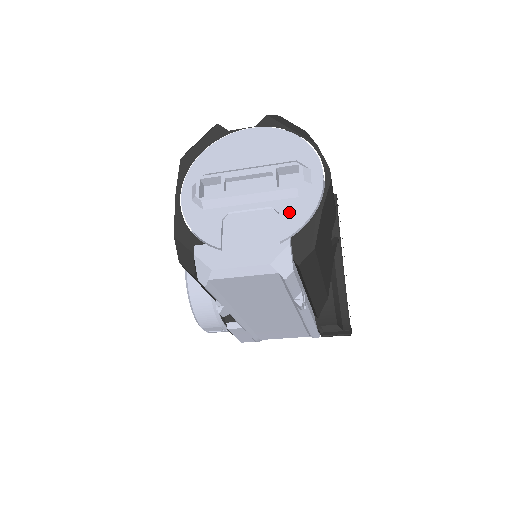
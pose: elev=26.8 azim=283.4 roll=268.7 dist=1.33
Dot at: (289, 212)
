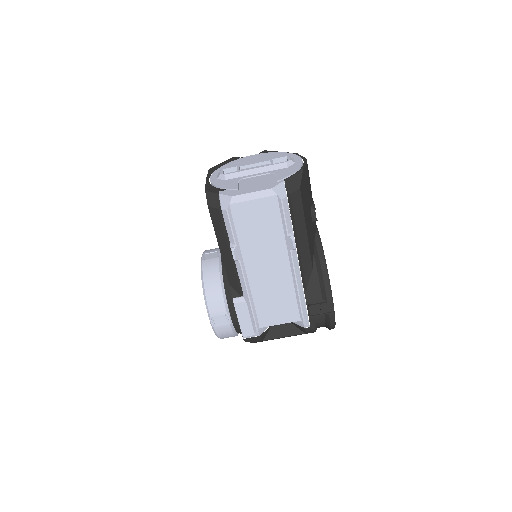
Dot at: (282, 172)
